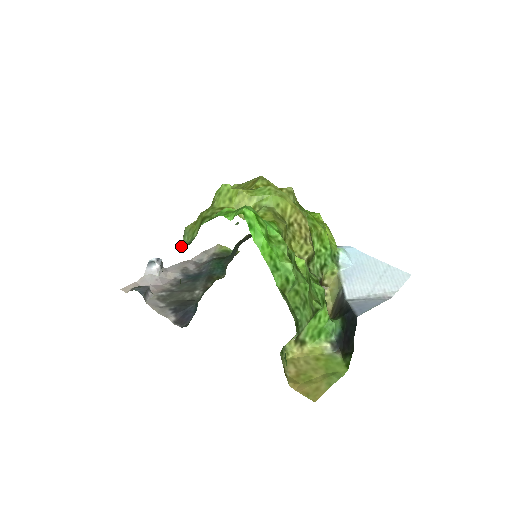
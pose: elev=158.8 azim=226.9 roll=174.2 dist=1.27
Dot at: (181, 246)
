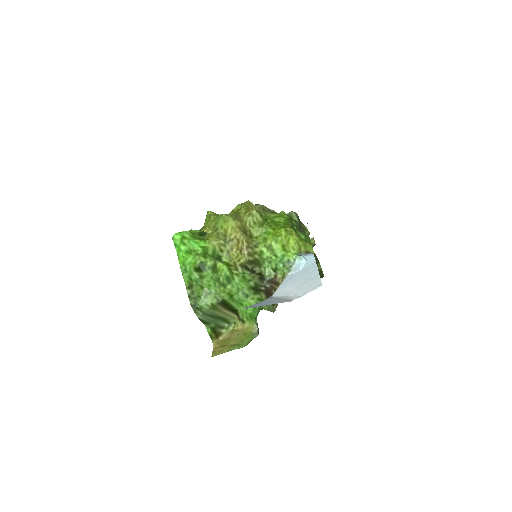
Dot at: occluded
